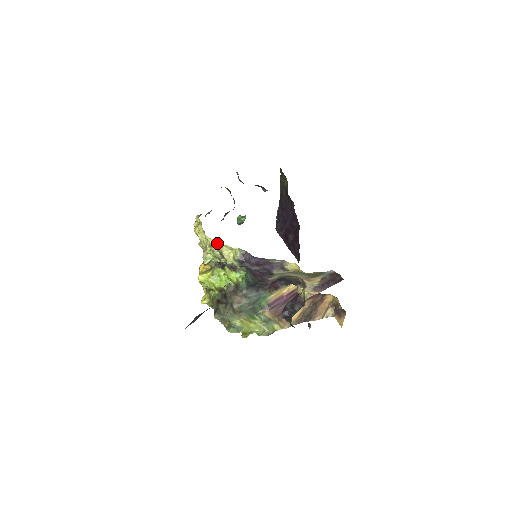
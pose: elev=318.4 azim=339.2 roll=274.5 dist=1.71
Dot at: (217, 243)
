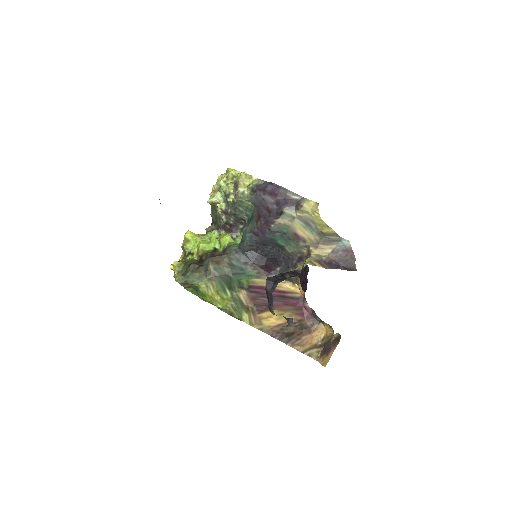
Dot at: (237, 173)
